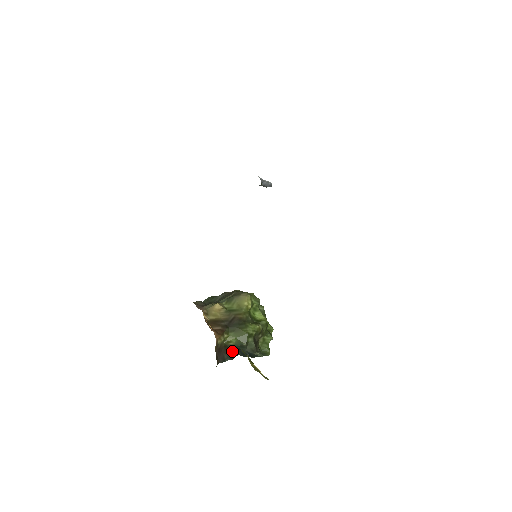
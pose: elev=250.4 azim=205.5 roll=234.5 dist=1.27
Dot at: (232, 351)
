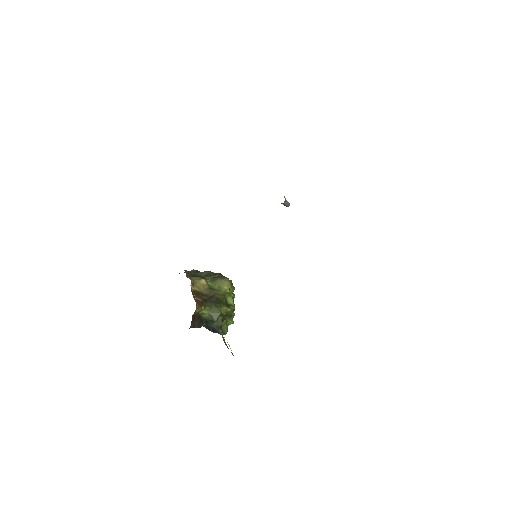
Dot at: (202, 322)
